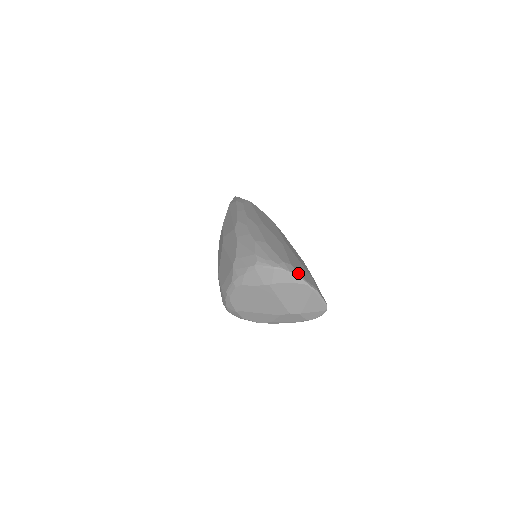
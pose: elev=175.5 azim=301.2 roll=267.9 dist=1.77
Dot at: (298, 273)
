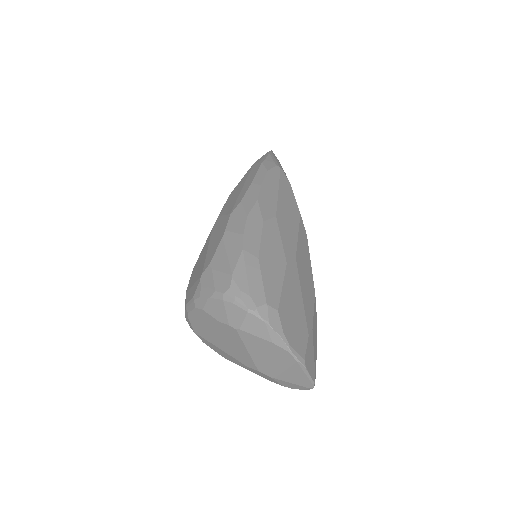
Dot at: (282, 330)
